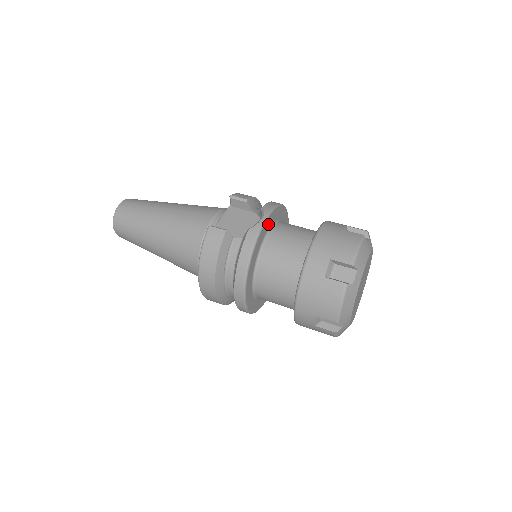
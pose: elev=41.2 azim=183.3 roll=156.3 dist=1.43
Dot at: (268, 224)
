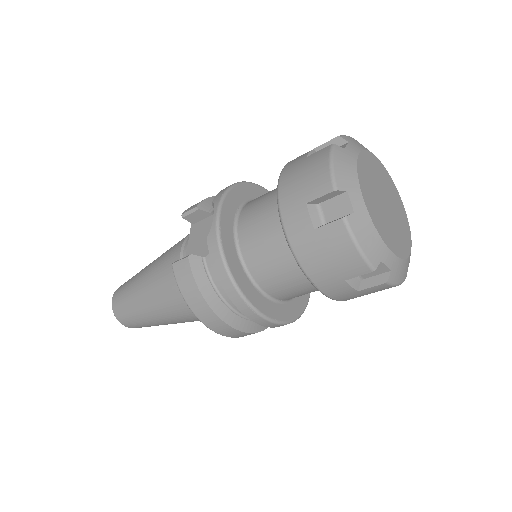
Dot at: (228, 216)
